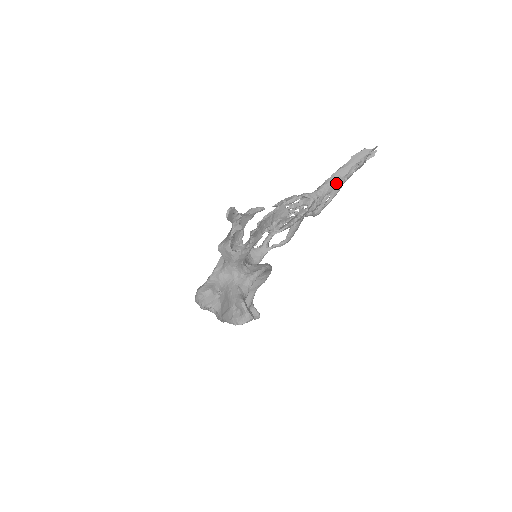
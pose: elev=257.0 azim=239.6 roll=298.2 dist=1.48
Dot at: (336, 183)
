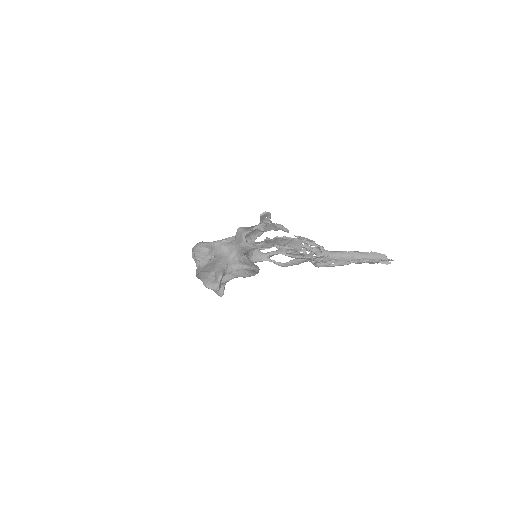
Dot at: (347, 258)
